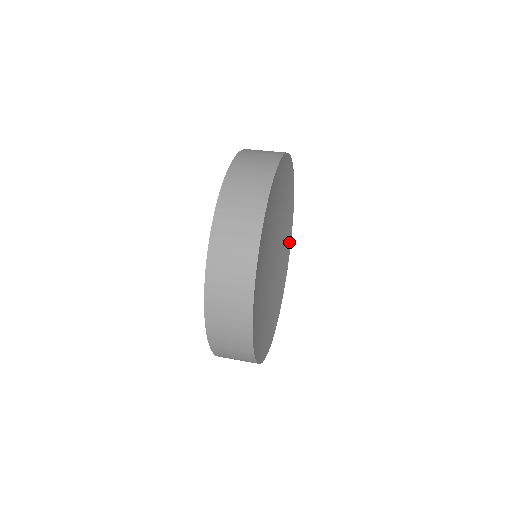
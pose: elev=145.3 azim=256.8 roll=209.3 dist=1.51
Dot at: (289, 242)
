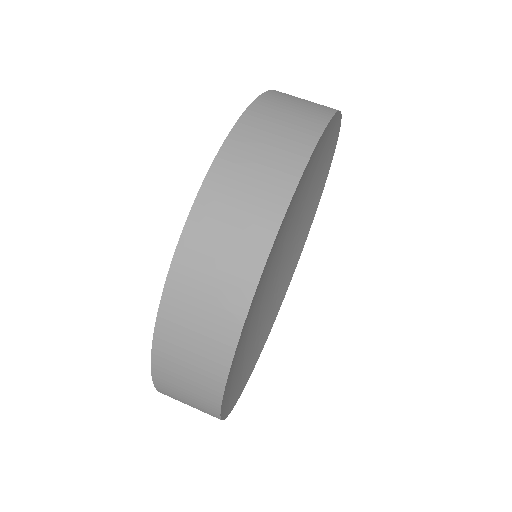
Dot at: (334, 138)
